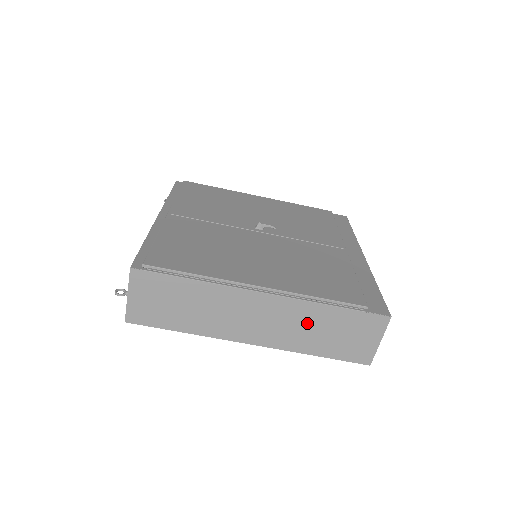
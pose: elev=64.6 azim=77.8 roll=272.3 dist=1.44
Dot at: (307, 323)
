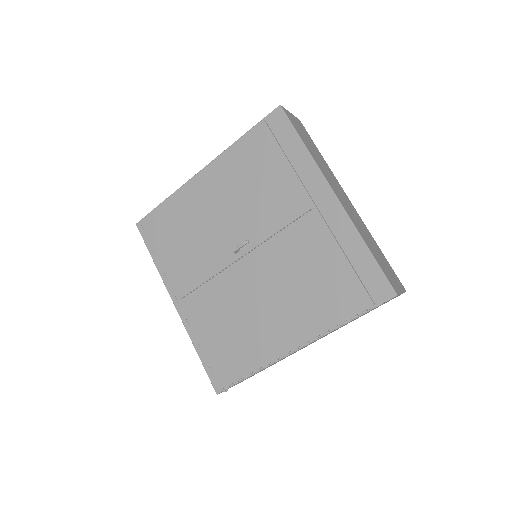
Dot at: occluded
